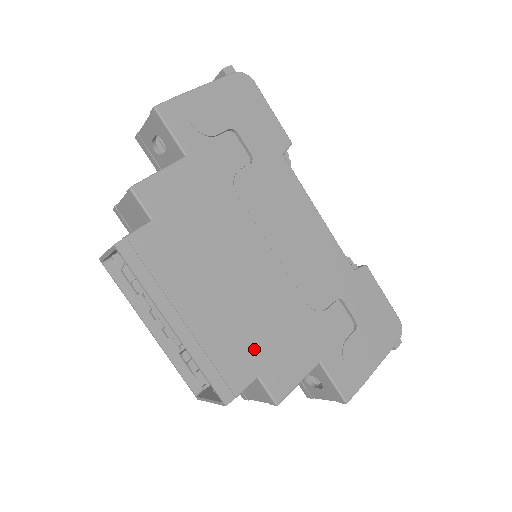
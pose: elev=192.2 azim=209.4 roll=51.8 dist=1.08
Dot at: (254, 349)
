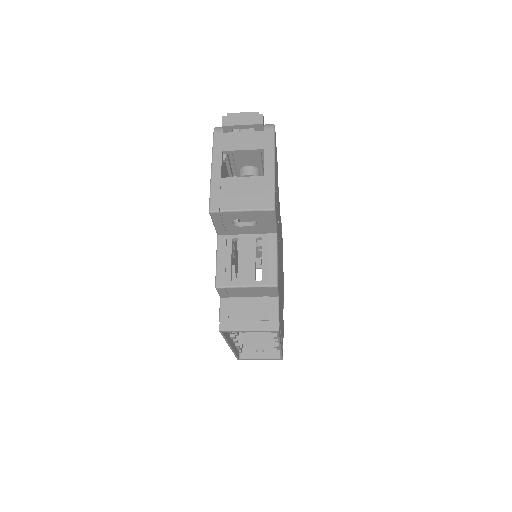
Dot at: occluded
